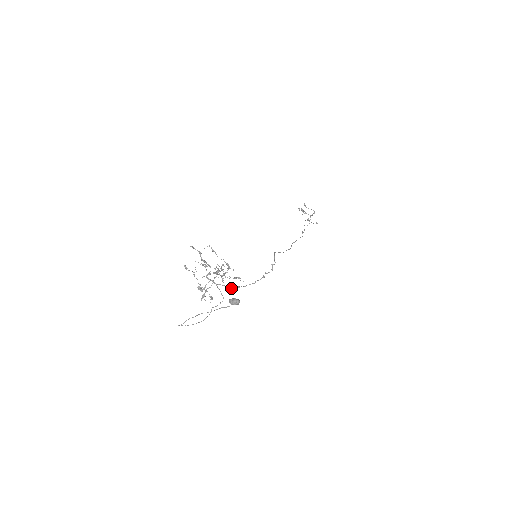
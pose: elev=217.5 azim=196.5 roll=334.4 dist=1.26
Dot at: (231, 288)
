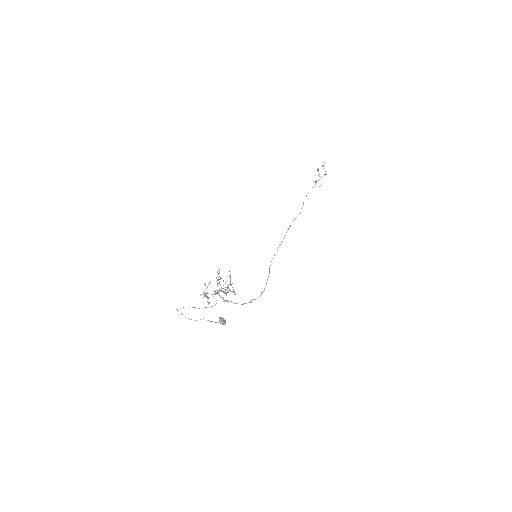
Dot at: occluded
